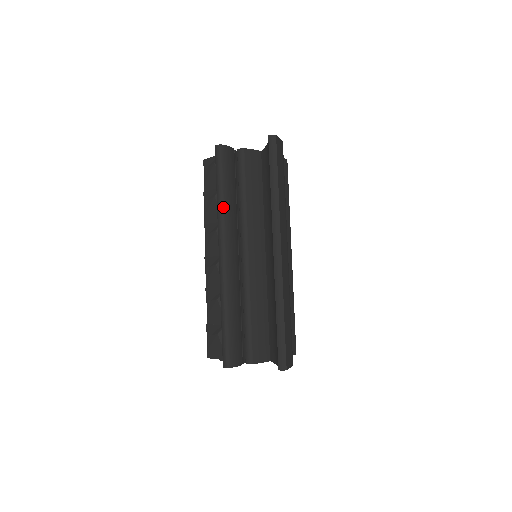
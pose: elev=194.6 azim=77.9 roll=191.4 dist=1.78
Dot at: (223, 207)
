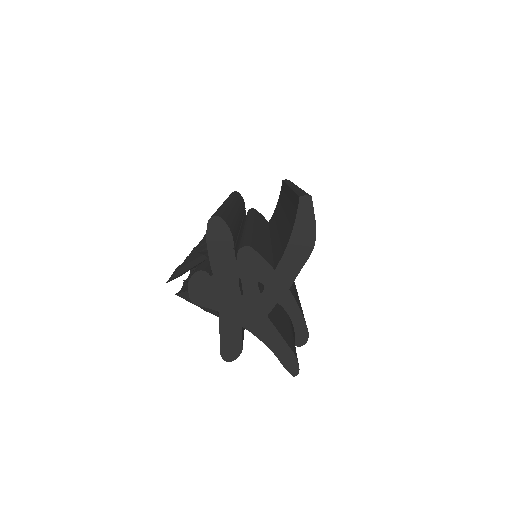
Dot at: (234, 196)
